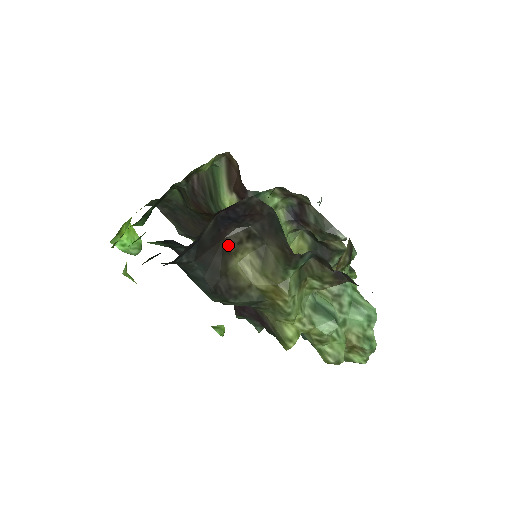
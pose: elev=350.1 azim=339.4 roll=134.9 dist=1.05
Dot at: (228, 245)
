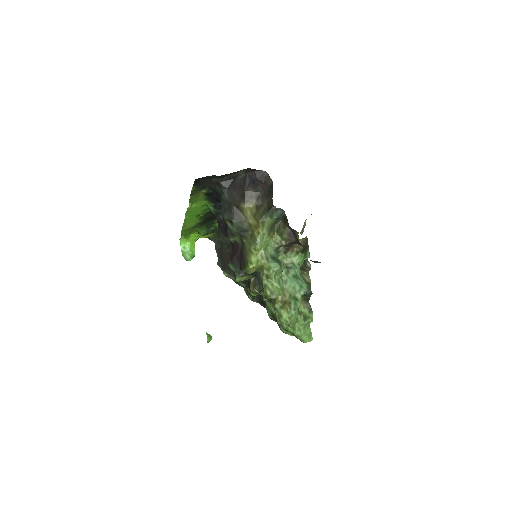
Dot at: (245, 196)
